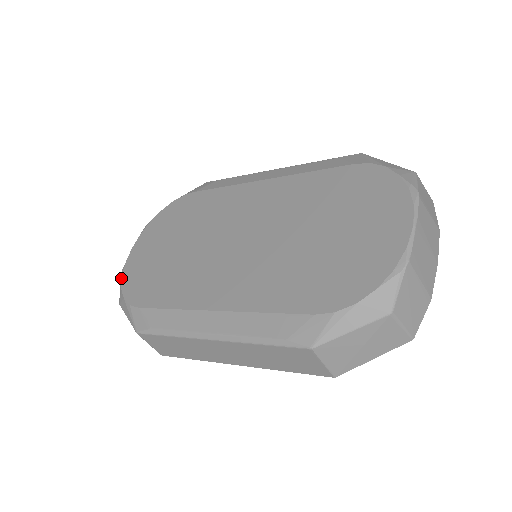
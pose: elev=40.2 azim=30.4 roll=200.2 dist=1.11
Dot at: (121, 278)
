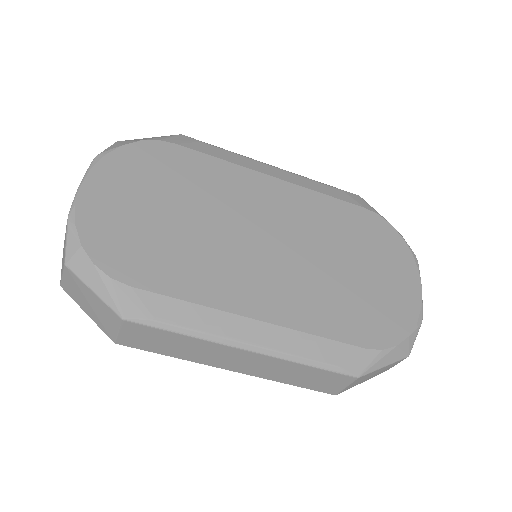
Dot at: (75, 227)
